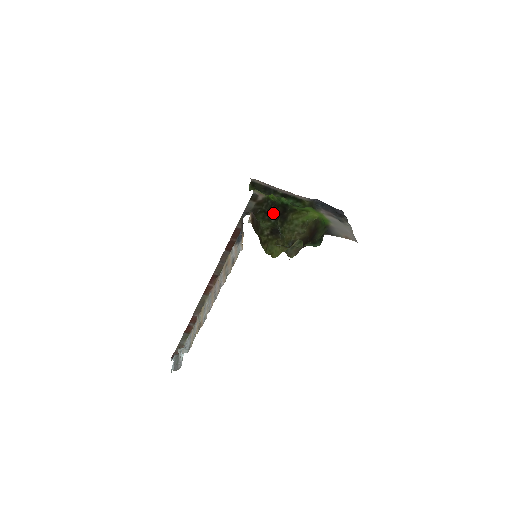
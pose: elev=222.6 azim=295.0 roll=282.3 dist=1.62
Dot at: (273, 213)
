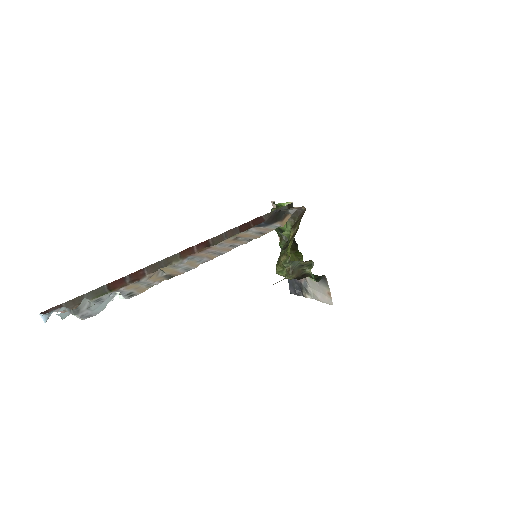
Dot at: occluded
